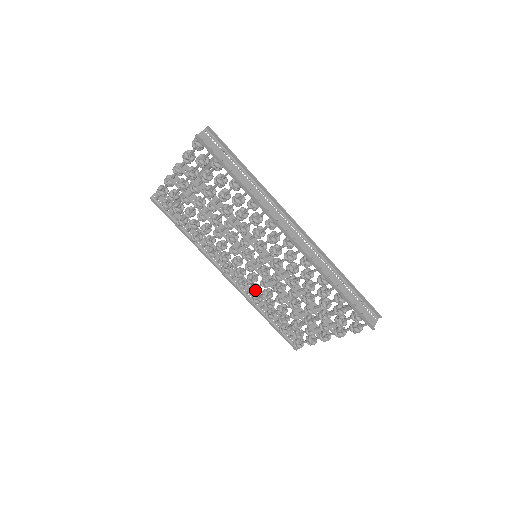
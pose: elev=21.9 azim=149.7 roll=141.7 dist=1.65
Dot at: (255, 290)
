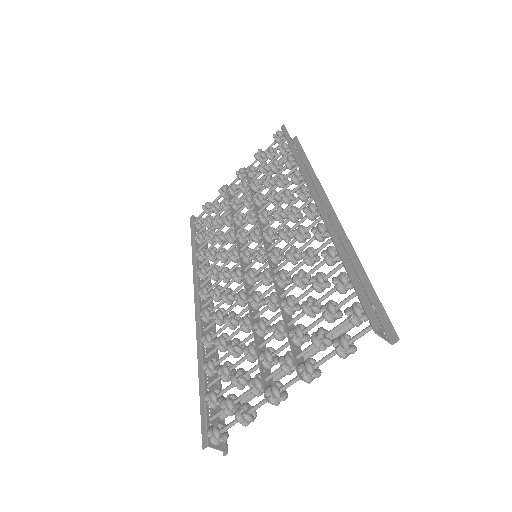
Dot at: (221, 311)
